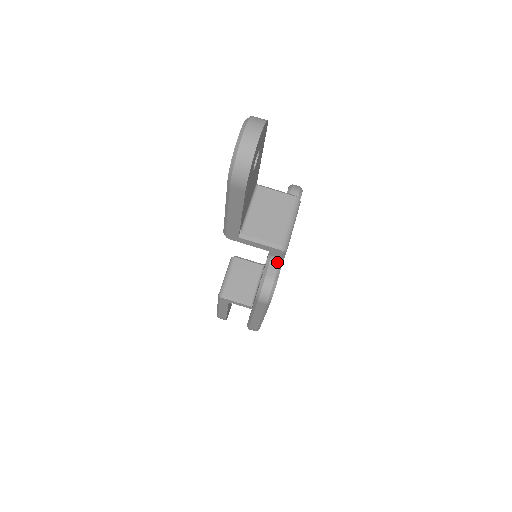
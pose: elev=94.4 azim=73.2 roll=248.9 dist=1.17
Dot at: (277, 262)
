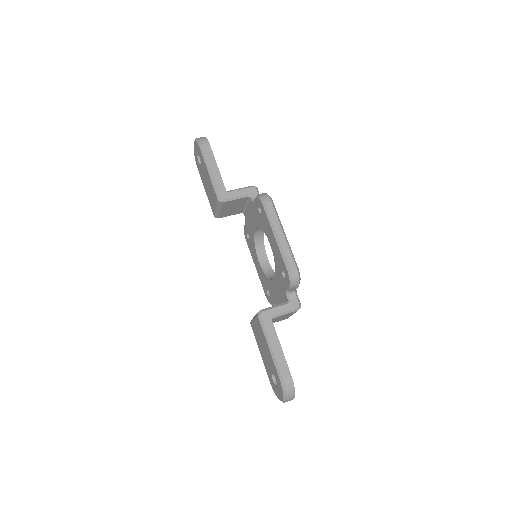
Dot at: occluded
